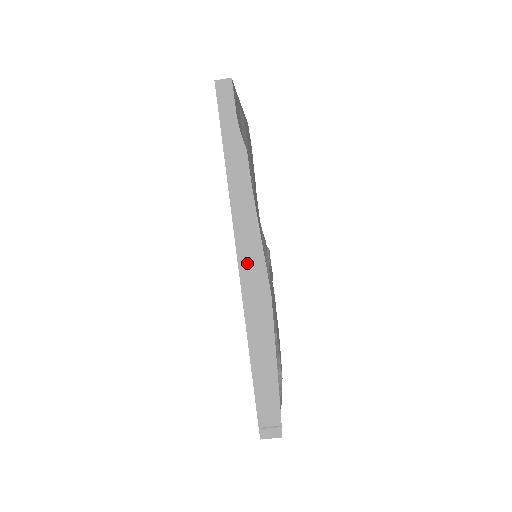
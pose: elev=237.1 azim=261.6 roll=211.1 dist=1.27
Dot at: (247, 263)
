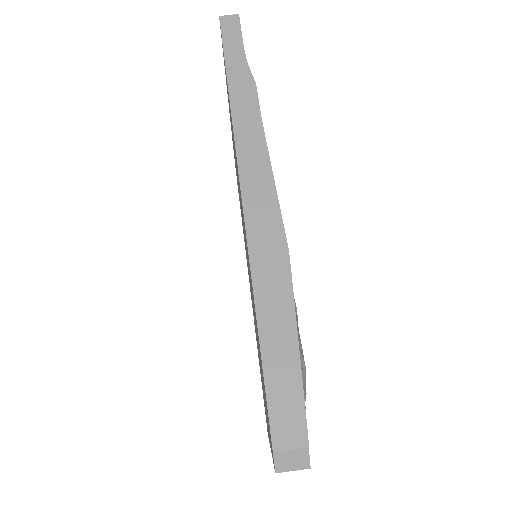
Dot at: (256, 210)
